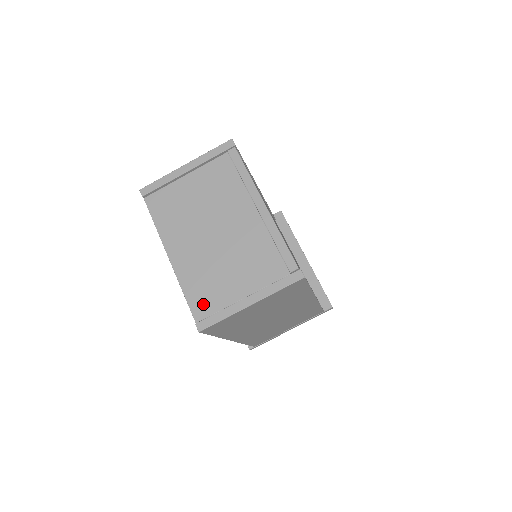
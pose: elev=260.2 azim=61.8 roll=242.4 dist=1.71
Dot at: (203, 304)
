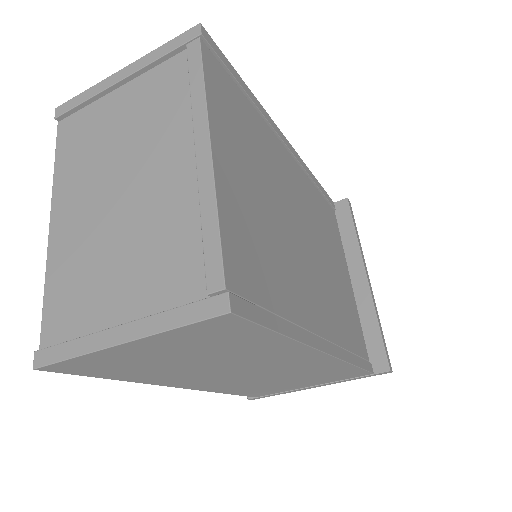
Dot at: (60, 318)
